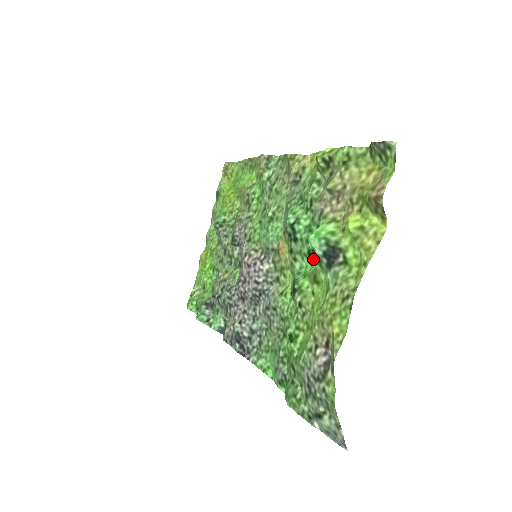
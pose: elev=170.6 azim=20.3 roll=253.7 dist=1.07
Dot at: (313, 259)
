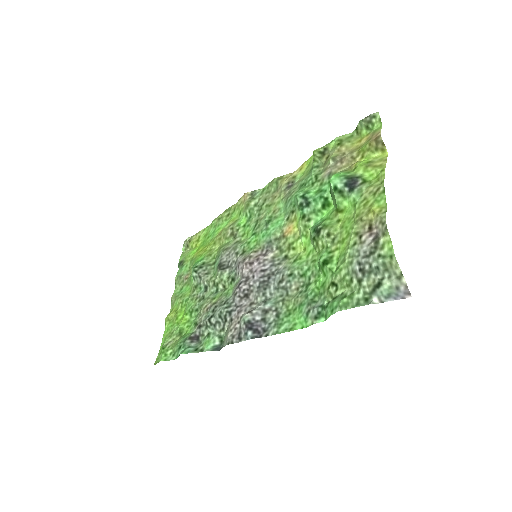
Dot at: (335, 195)
